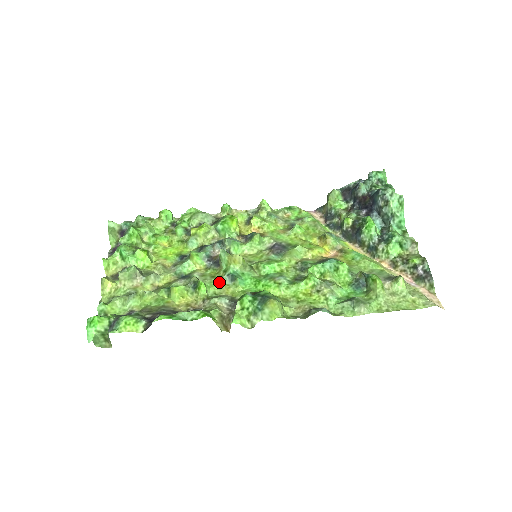
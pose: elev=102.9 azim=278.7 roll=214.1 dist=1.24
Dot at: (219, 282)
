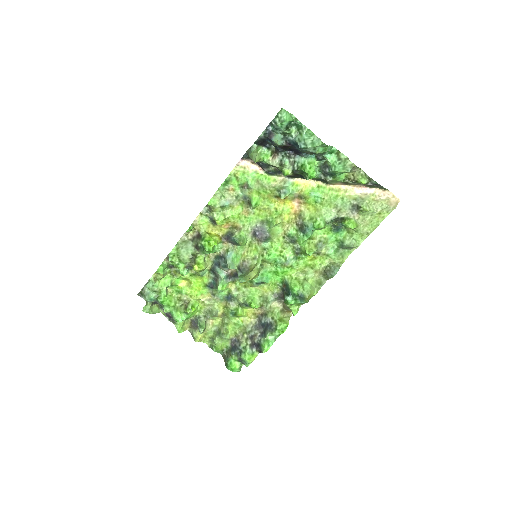
Dot at: (254, 288)
